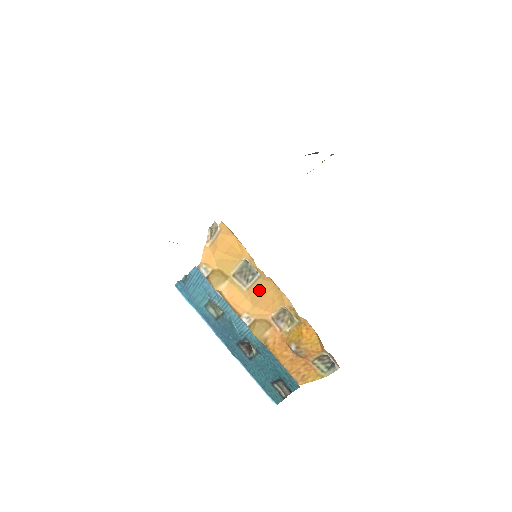
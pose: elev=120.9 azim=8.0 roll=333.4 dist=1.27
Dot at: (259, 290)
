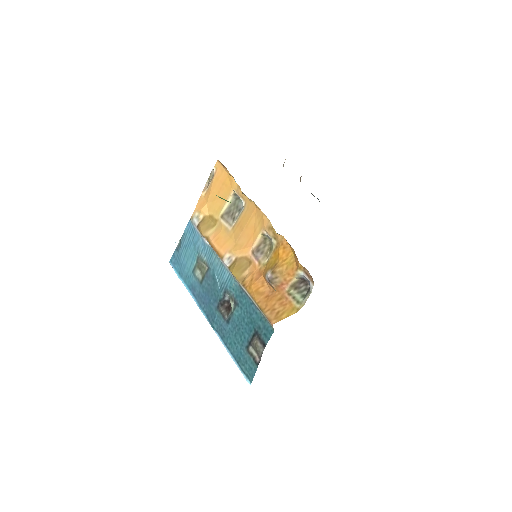
Dot at: (243, 223)
